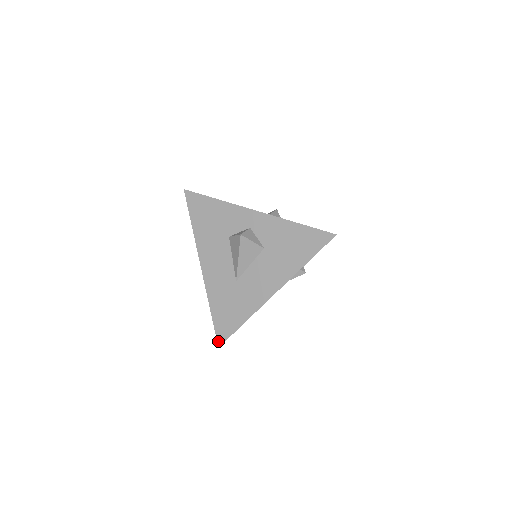
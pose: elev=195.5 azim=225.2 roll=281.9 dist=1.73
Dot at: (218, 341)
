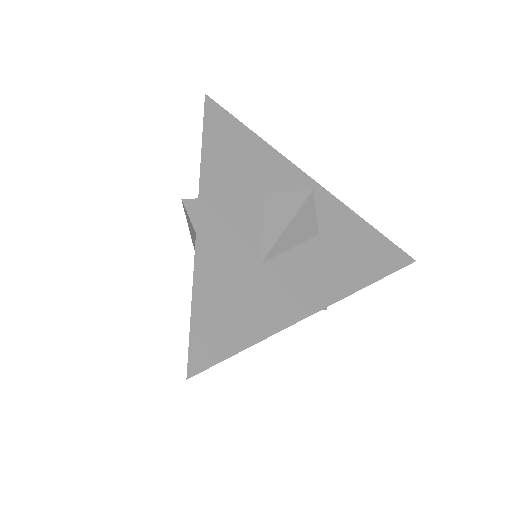
Dot at: (190, 364)
